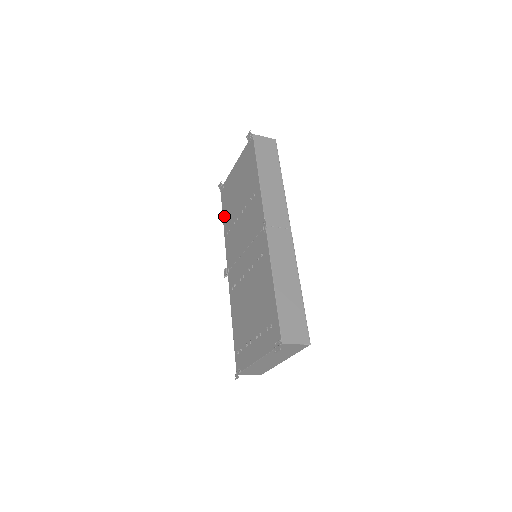
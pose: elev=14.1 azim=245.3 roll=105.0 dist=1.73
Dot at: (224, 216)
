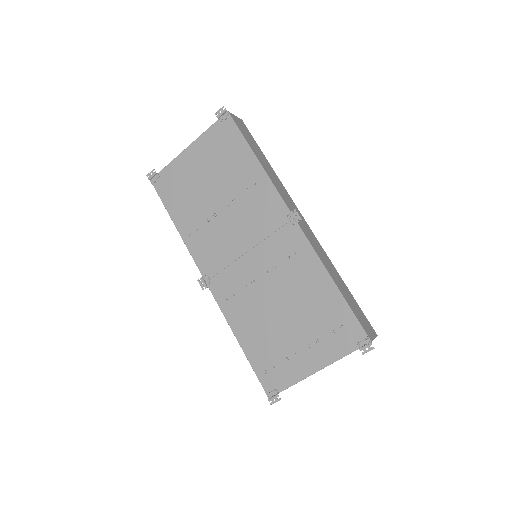
Dot at: (174, 213)
